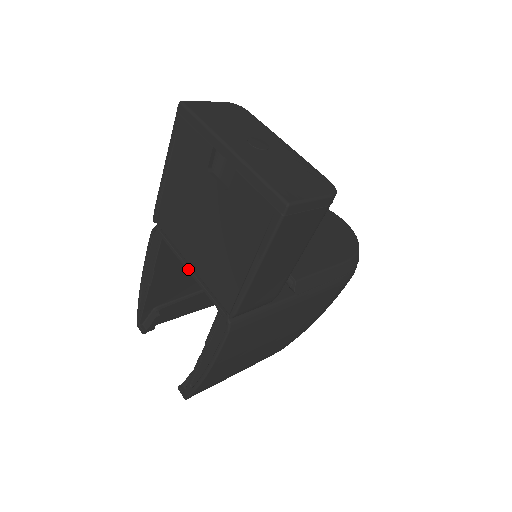
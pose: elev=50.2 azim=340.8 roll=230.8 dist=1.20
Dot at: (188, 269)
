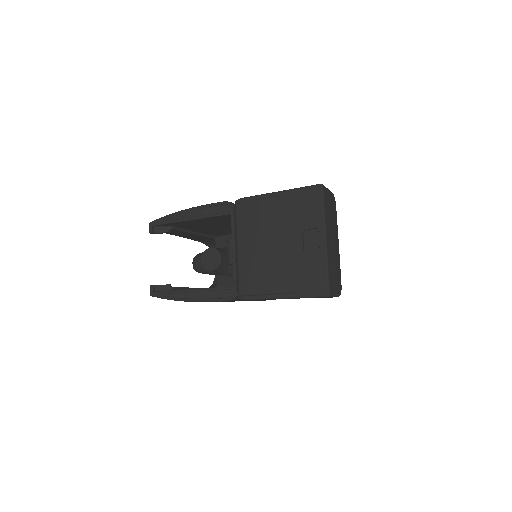
Dot at: (234, 248)
